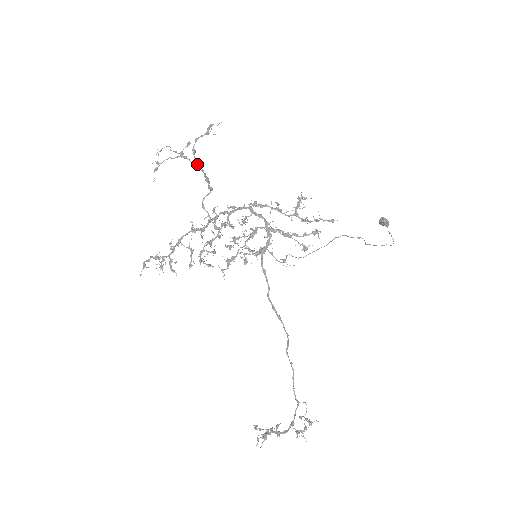
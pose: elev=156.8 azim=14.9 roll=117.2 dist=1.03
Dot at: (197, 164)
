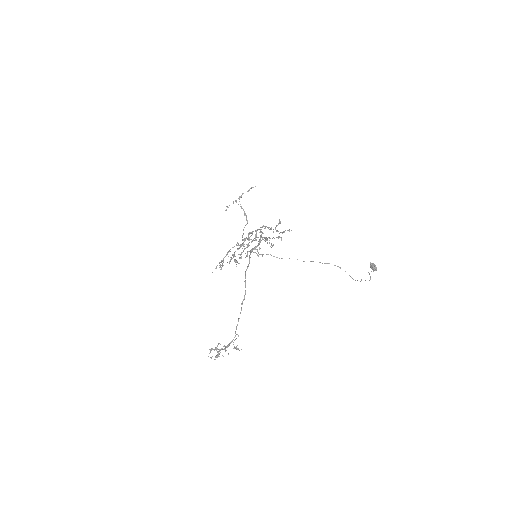
Dot at: occluded
